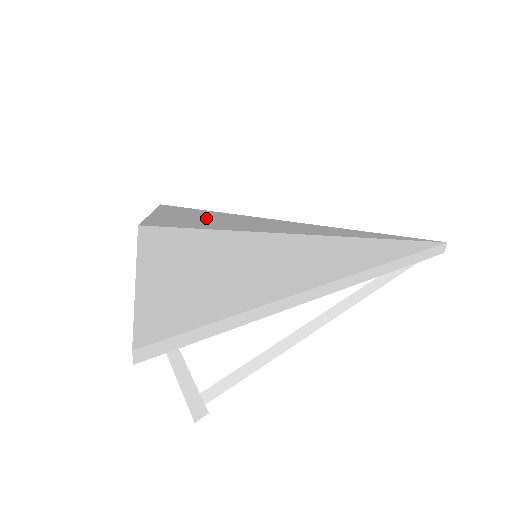
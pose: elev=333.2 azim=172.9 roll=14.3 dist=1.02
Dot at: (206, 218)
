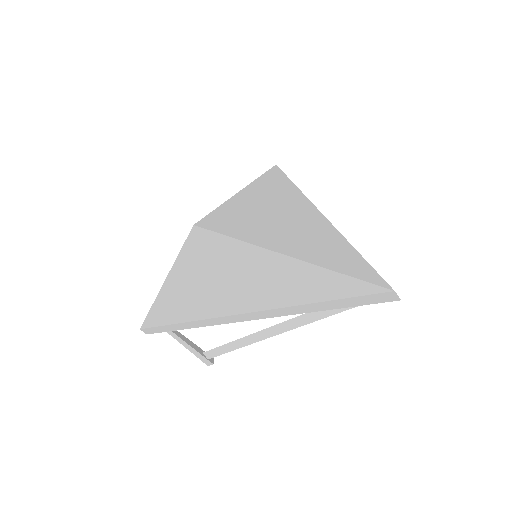
Dot at: (256, 204)
